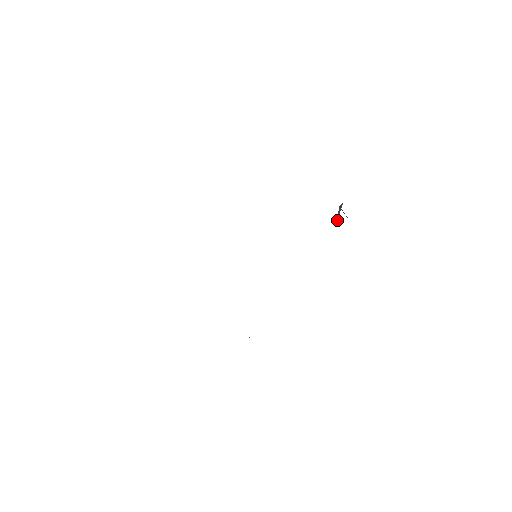
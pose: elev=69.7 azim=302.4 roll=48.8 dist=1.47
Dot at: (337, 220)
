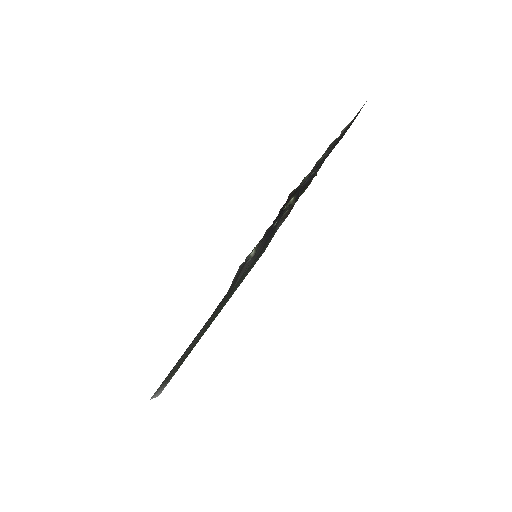
Dot at: occluded
